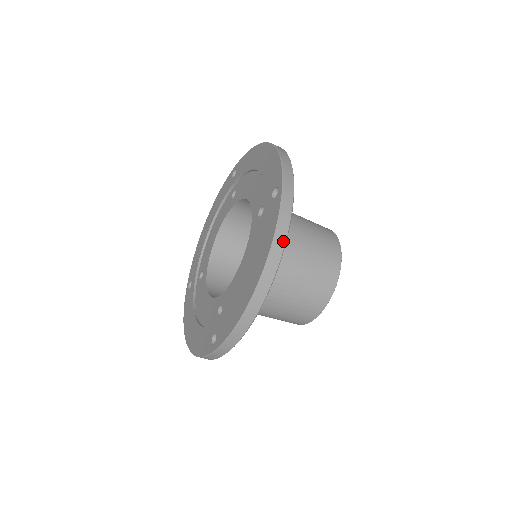
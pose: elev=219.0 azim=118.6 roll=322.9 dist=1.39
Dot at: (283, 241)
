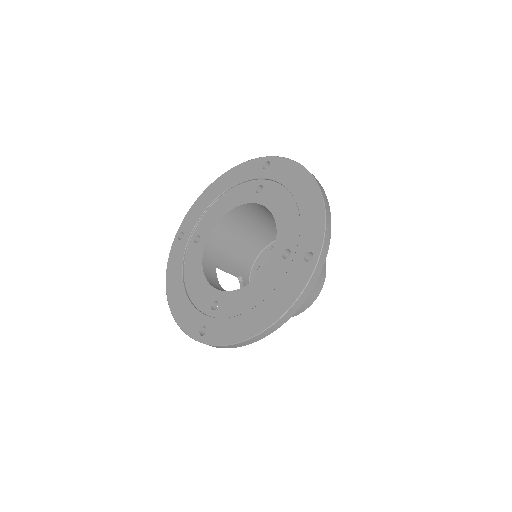
Dot at: (299, 306)
